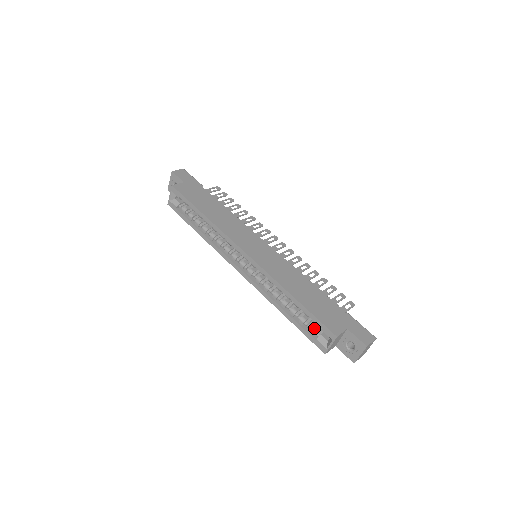
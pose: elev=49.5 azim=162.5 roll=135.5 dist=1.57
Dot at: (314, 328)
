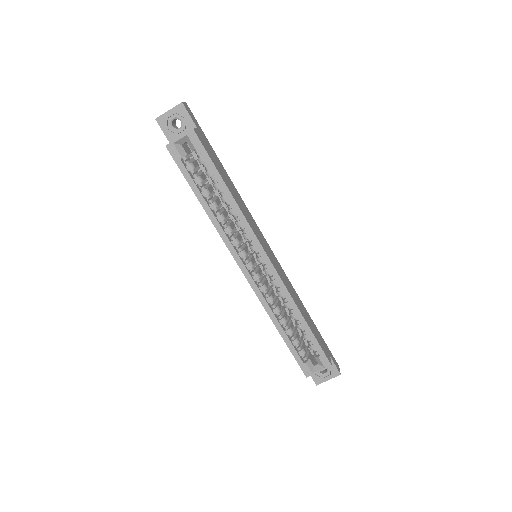
Dot at: (305, 351)
